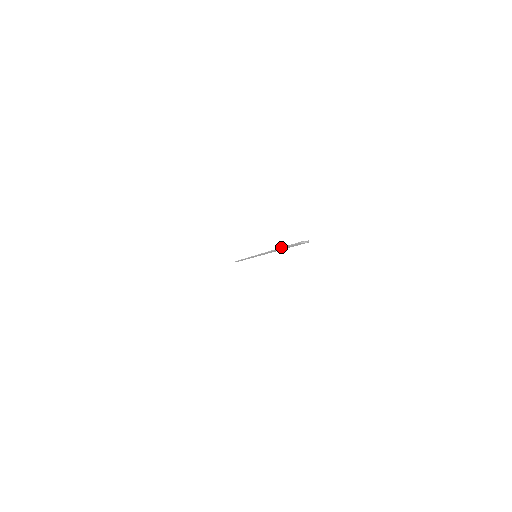
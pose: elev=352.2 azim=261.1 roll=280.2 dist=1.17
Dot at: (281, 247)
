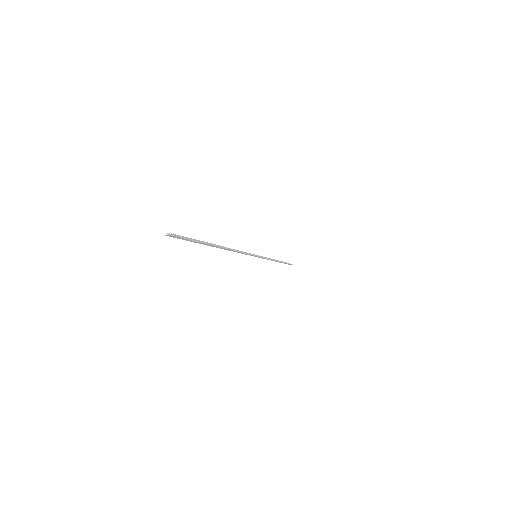
Dot at: occluded
